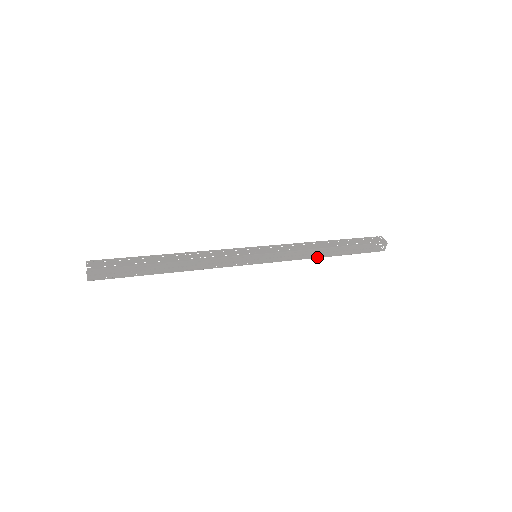
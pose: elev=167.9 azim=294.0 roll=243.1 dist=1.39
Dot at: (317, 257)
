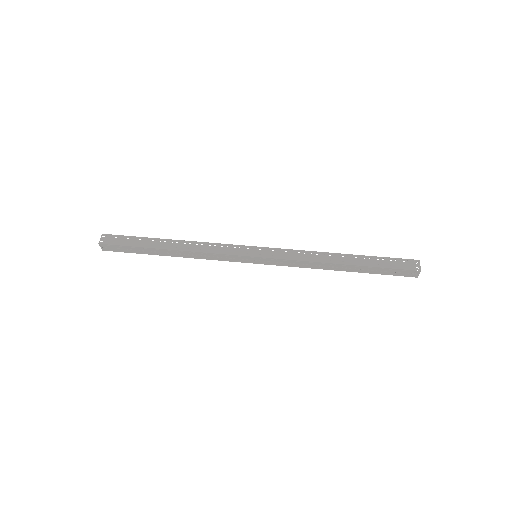
Dot at: (326, 269)
